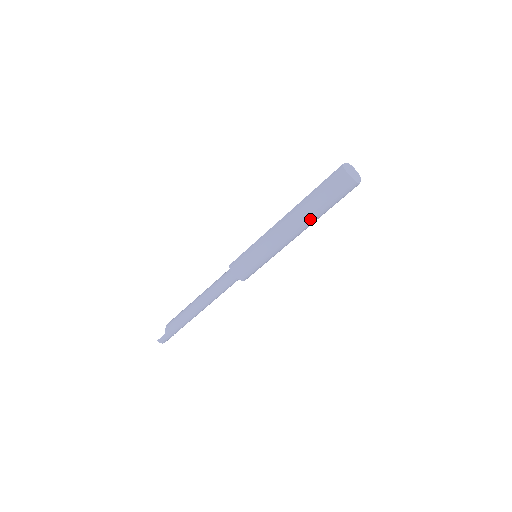
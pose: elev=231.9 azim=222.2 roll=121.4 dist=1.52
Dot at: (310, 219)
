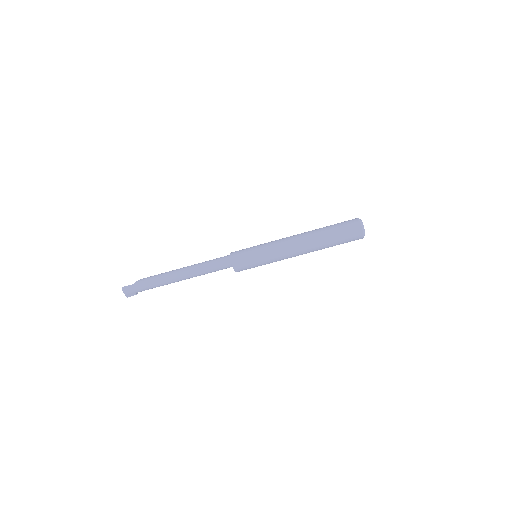
Dot at: (316, 242)
